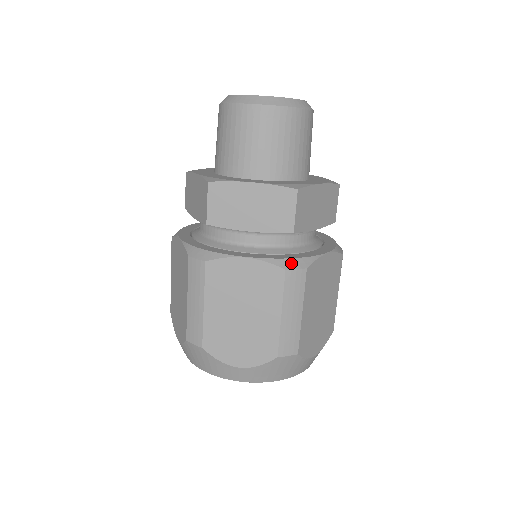
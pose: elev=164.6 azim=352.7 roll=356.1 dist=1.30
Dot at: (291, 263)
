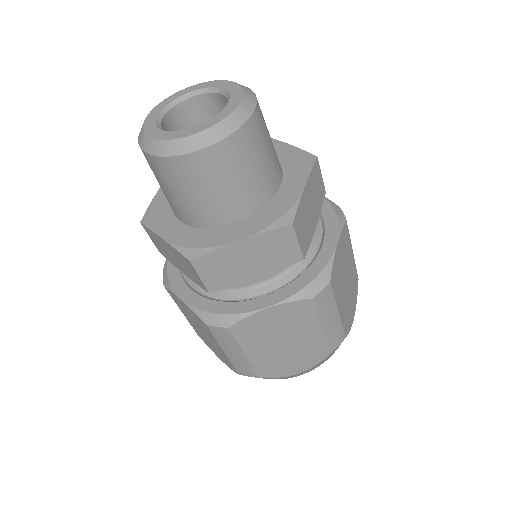
Dot at: (213, 319)
